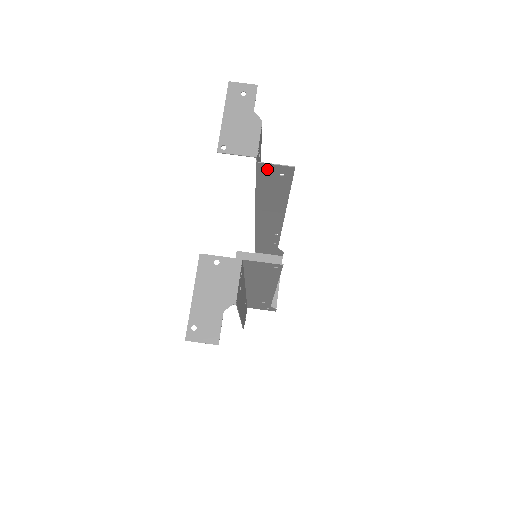
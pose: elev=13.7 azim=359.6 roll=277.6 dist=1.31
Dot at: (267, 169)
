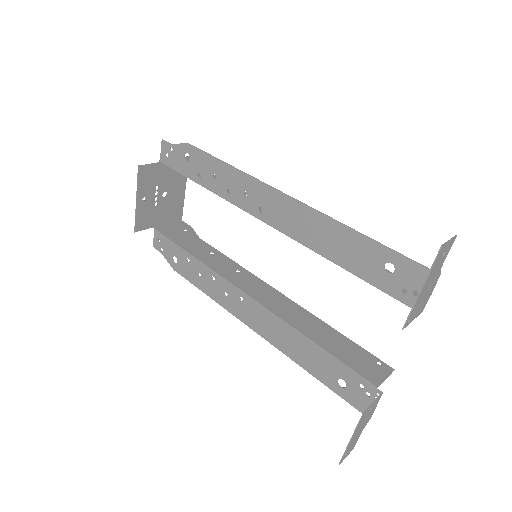
Dot at: occluded
